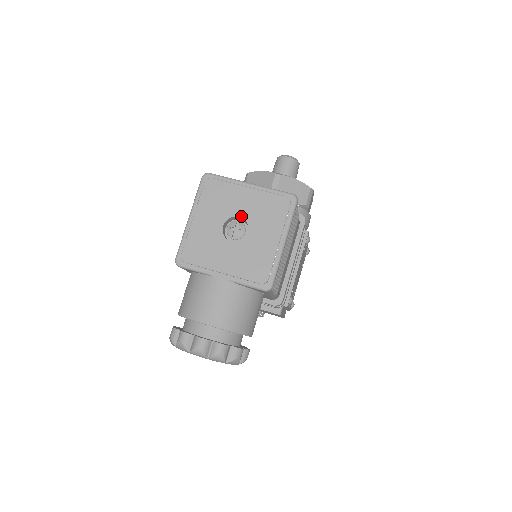
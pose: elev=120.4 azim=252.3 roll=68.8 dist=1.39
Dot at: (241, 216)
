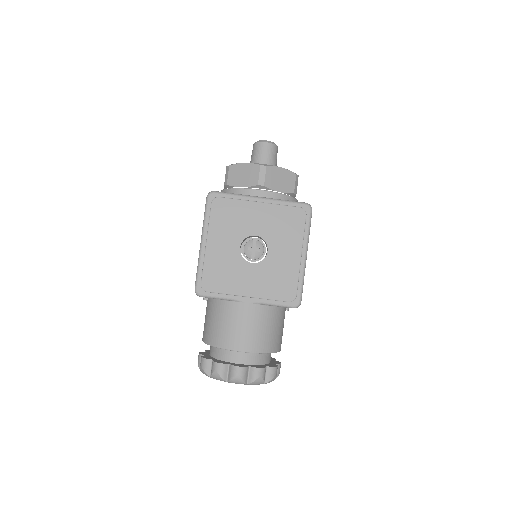
Dot at: (257, 234)
